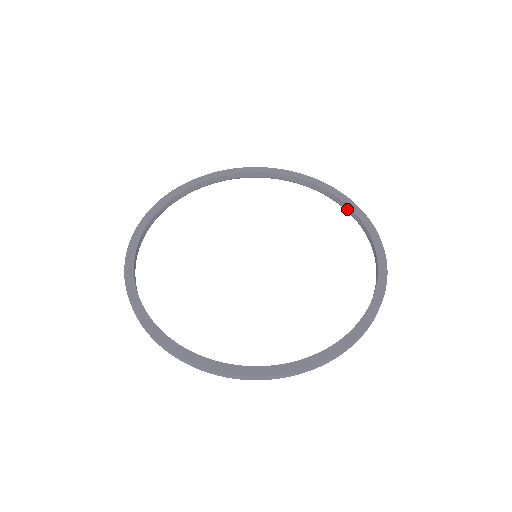
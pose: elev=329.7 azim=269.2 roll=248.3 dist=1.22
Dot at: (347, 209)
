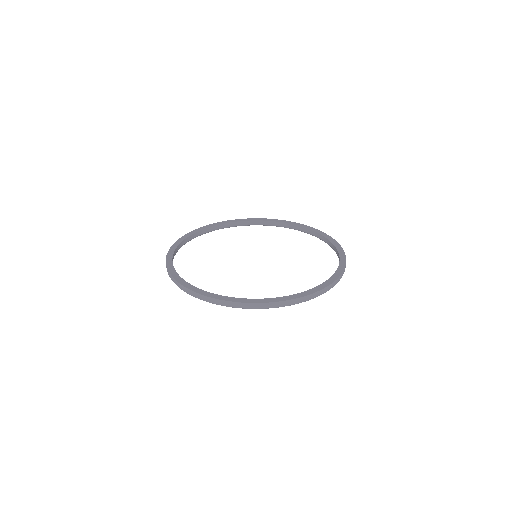
Dot at: (319, 237)
